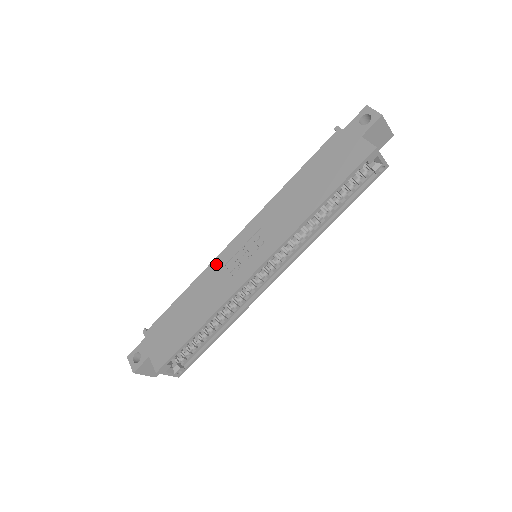
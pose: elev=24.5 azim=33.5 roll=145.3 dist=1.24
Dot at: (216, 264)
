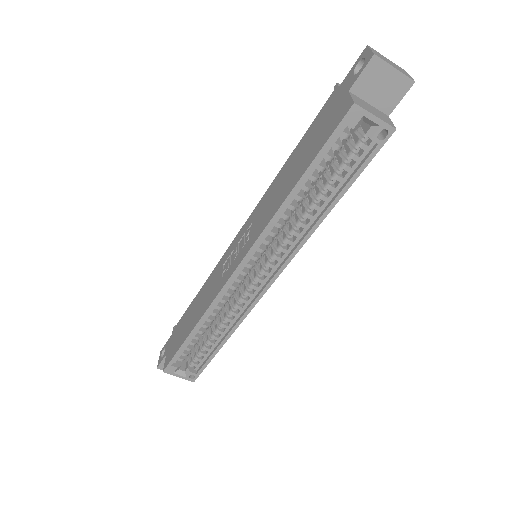
Dot at: (220, 263)
